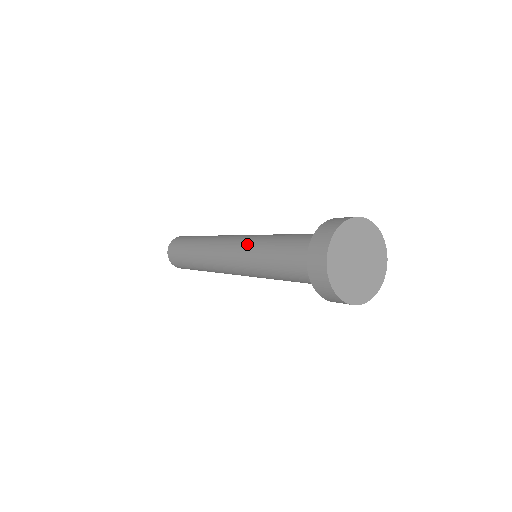
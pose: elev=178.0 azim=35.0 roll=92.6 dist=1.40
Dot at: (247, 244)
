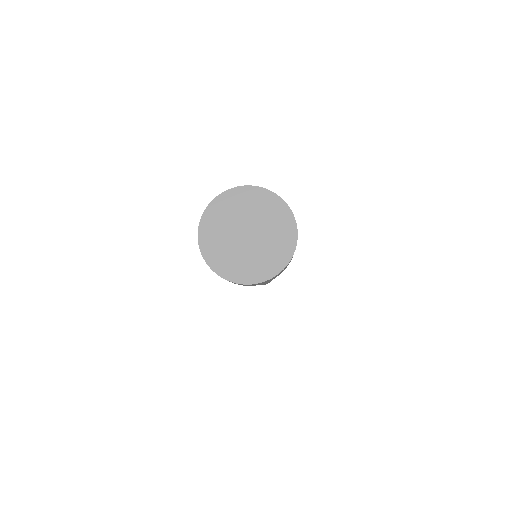
Dot at: occluded
